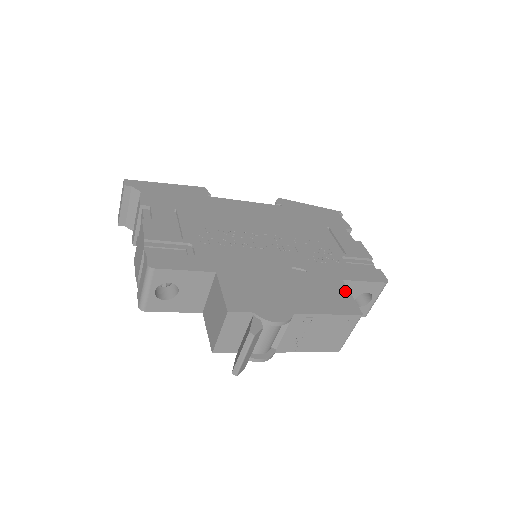
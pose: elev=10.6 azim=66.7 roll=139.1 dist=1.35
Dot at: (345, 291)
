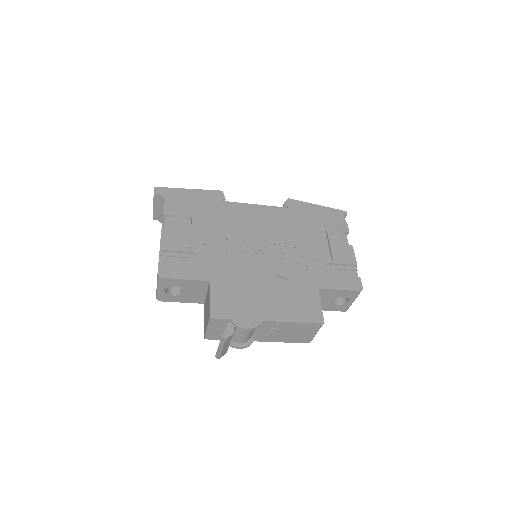
Dot at: (316, 300)
